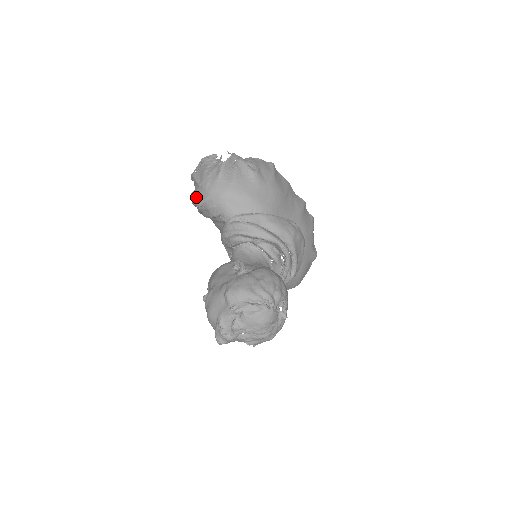
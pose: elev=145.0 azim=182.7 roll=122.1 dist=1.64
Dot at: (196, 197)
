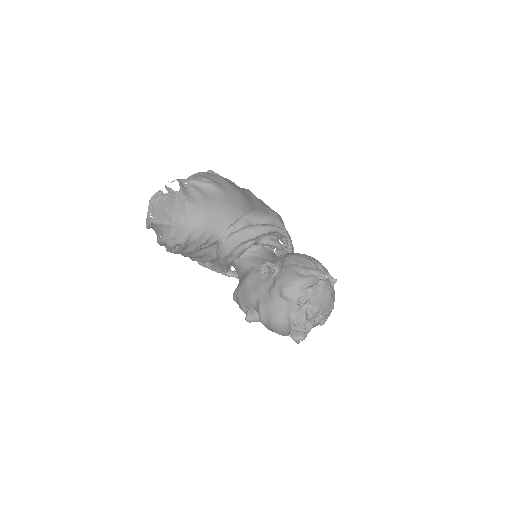
Dot at: (174, 238)
